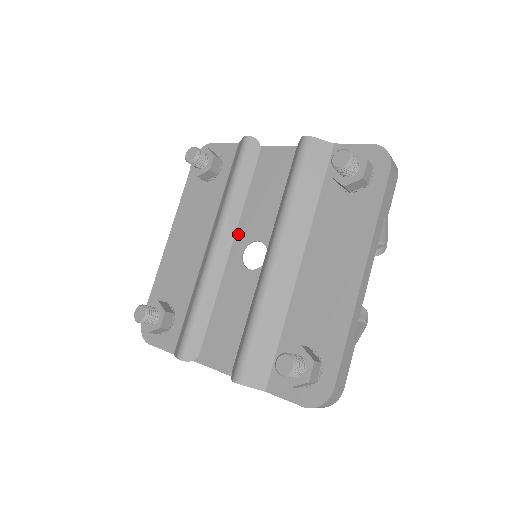
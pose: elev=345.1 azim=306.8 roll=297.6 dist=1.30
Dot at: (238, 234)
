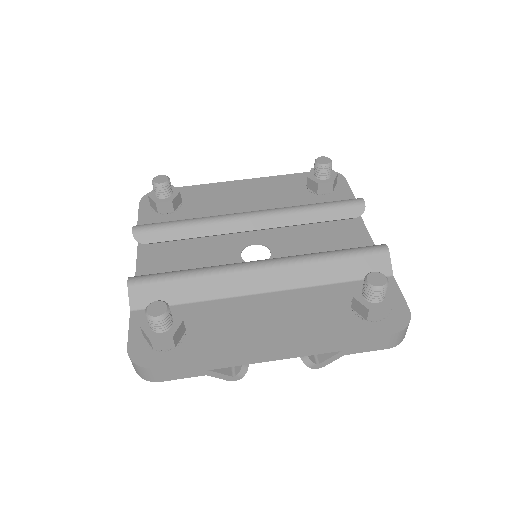
Dot at: (270, 233)
